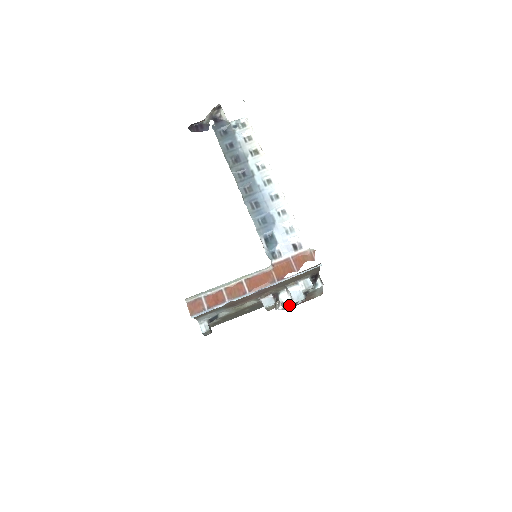
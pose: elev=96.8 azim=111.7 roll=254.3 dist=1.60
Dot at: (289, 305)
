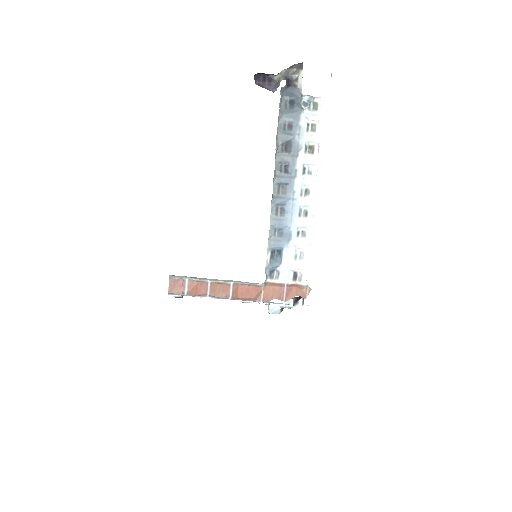
Dot at: occluded
